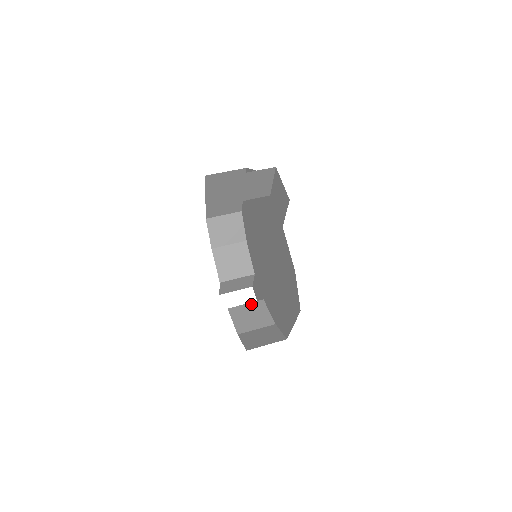
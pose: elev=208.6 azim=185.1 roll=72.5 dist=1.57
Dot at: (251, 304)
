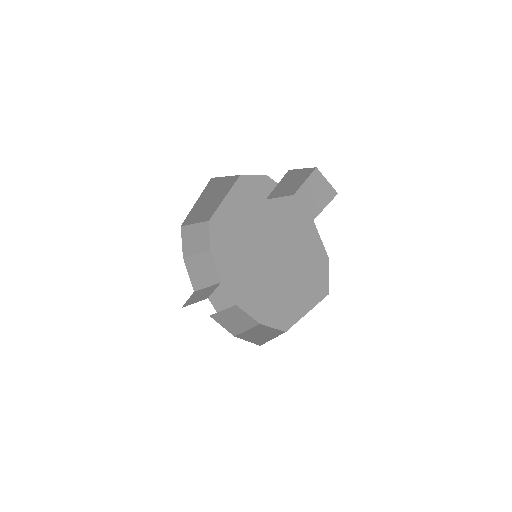
Dot at: (228, 310)
